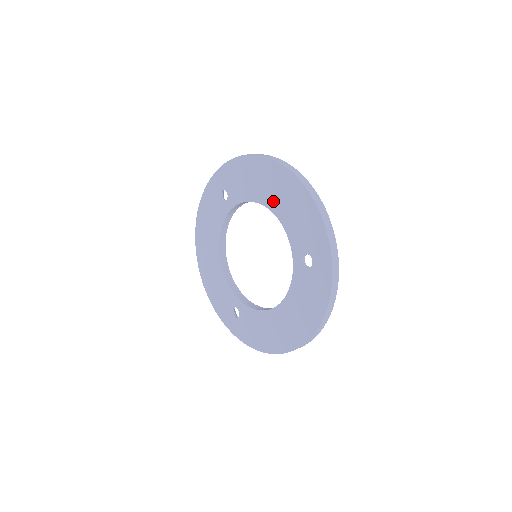
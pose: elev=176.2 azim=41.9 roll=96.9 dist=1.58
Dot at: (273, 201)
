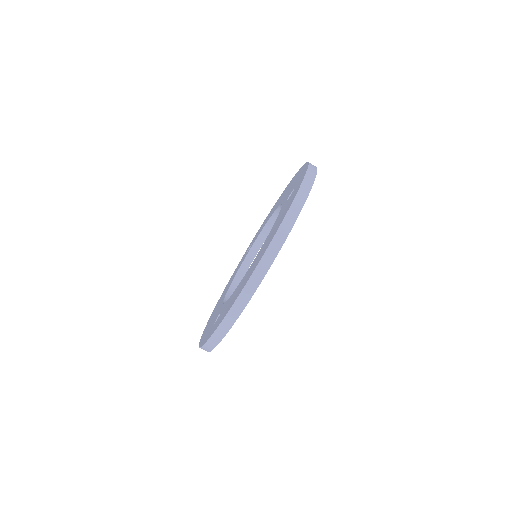
Dot at: occluded
